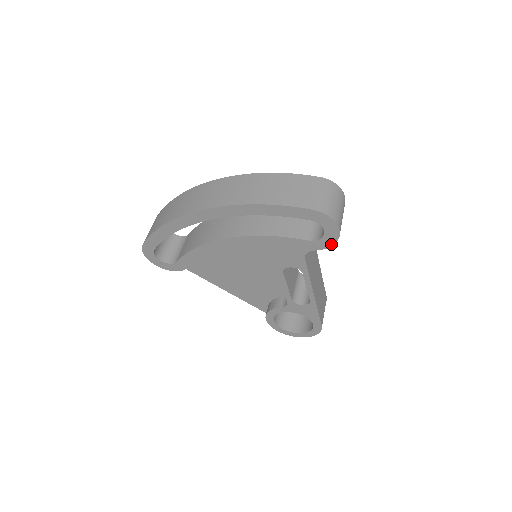
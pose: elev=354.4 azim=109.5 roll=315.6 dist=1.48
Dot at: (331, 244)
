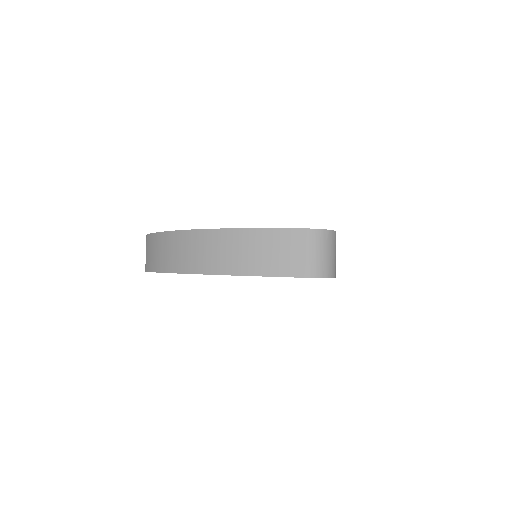
Dot at: occluded
